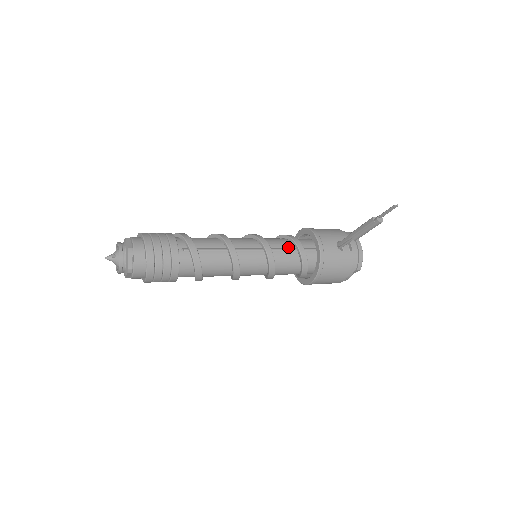
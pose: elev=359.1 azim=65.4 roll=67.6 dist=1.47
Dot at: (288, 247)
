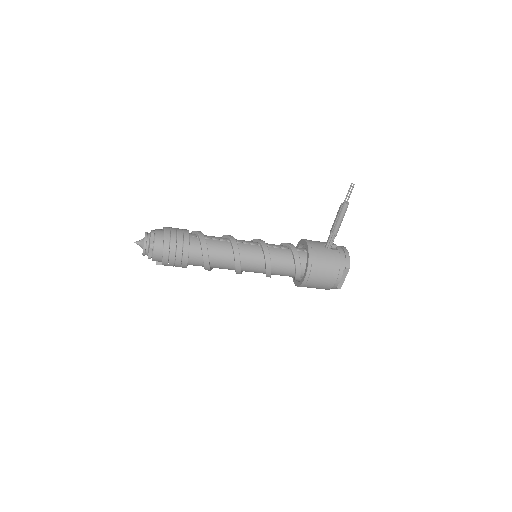
Dot at: (282, 247)
